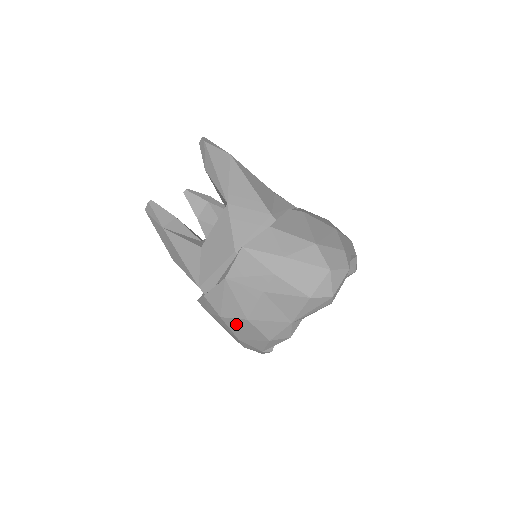
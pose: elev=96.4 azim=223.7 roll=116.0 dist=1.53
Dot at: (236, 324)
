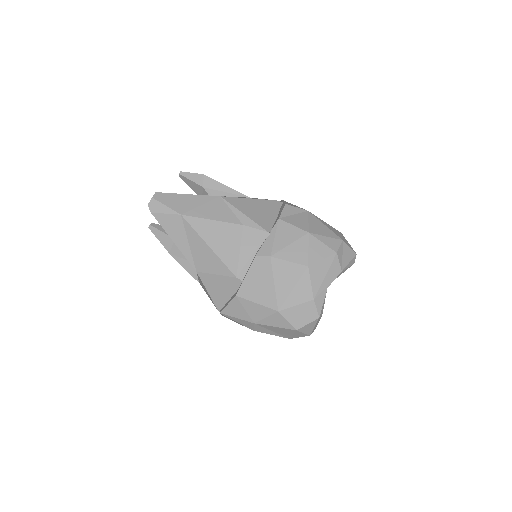
Dot at: occluded
